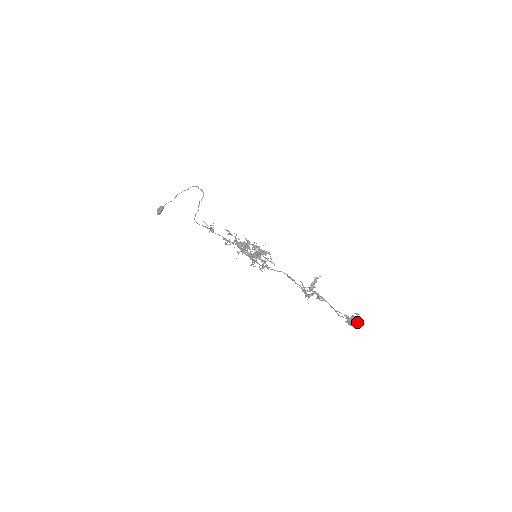
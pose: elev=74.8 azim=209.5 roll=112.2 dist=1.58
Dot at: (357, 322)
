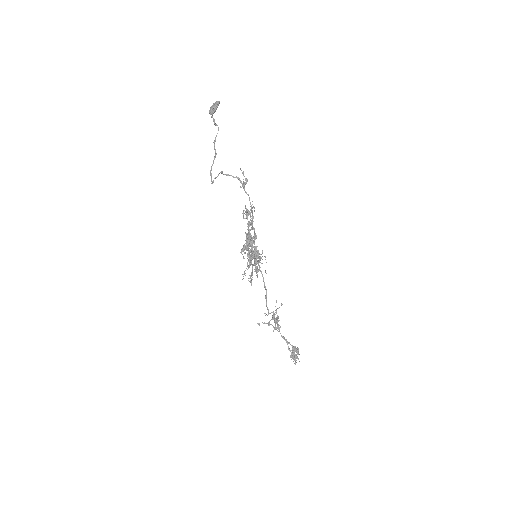
Dot at: (293, 359)
